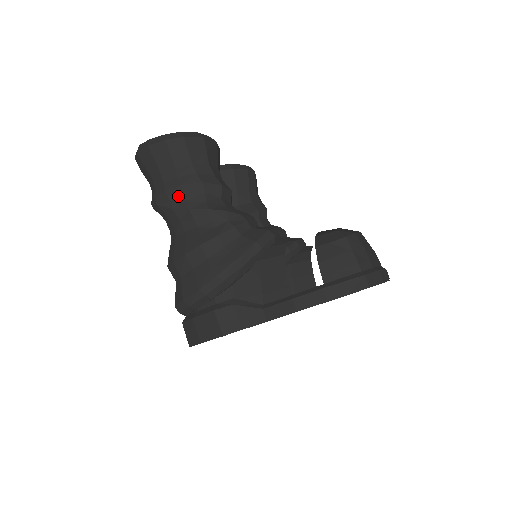
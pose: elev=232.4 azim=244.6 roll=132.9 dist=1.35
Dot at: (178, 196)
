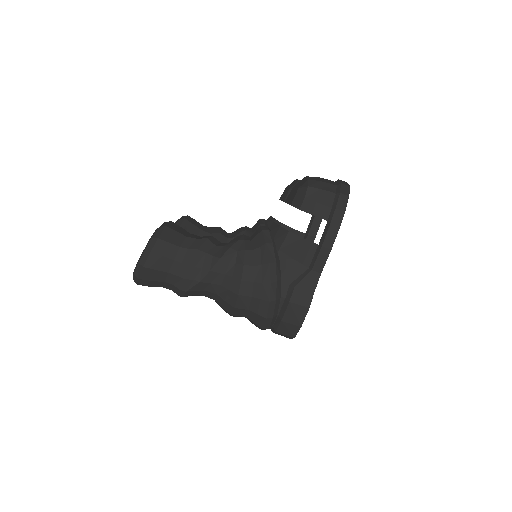
Dot at: (194, 272)
